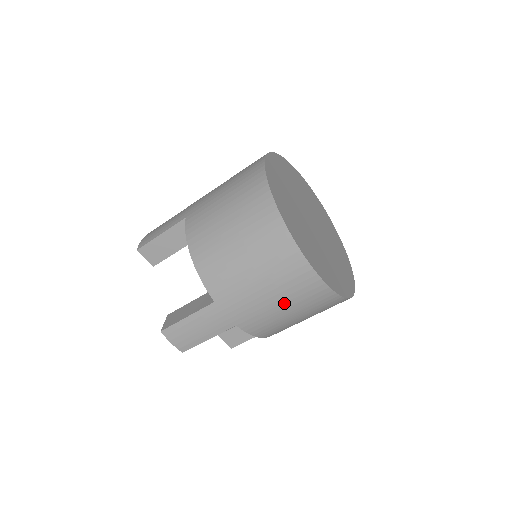
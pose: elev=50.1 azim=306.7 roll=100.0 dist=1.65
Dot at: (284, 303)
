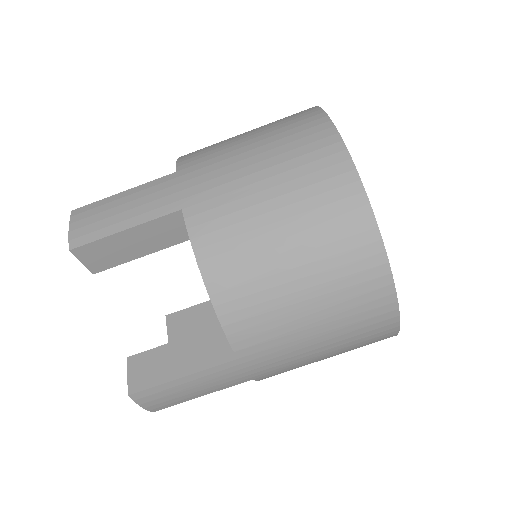
Dot at: (333, 353)
